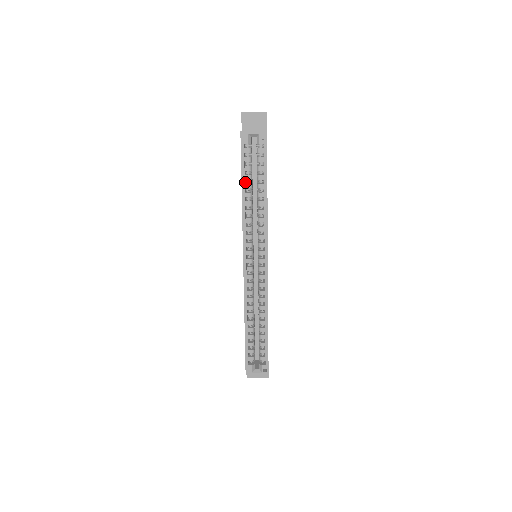
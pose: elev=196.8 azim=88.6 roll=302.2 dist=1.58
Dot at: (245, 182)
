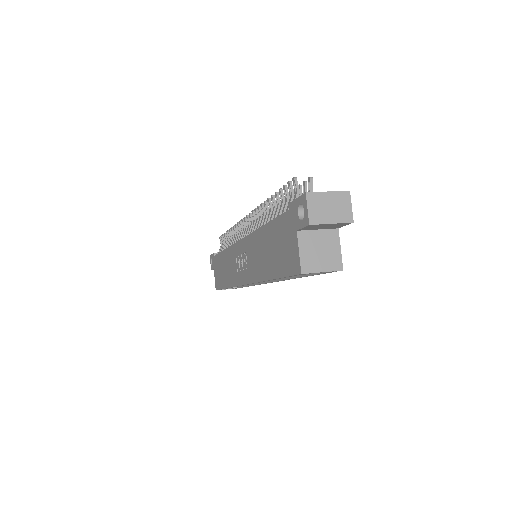
Dot at: occluded
